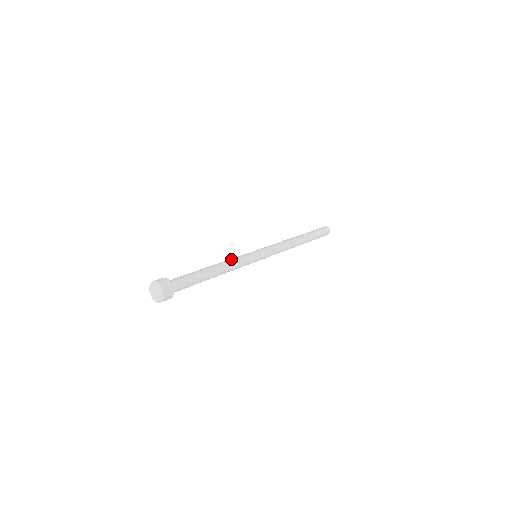
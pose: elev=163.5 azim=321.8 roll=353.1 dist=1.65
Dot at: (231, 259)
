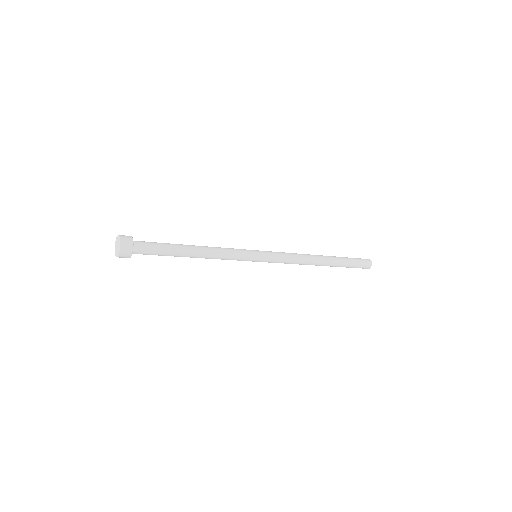
Dot at: (222, 249)
